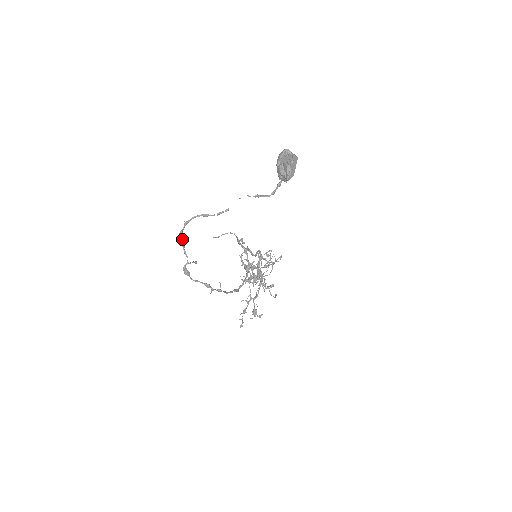
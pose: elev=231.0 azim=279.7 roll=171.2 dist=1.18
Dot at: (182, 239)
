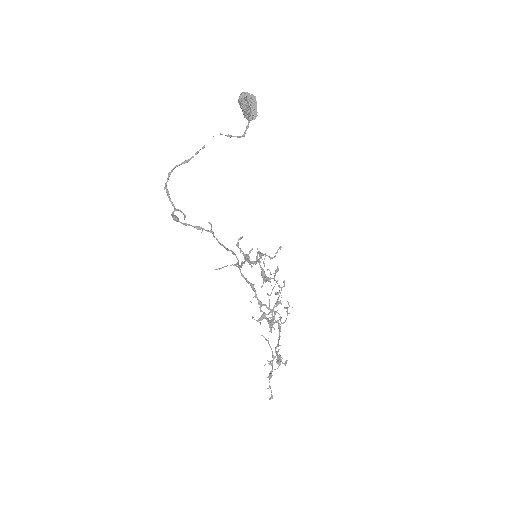
Dot at: (168, 192)
